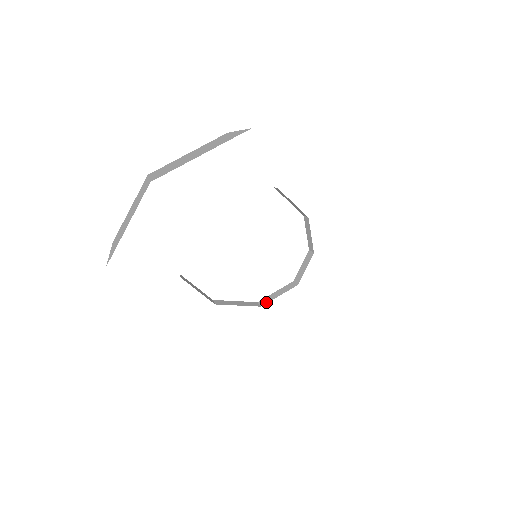
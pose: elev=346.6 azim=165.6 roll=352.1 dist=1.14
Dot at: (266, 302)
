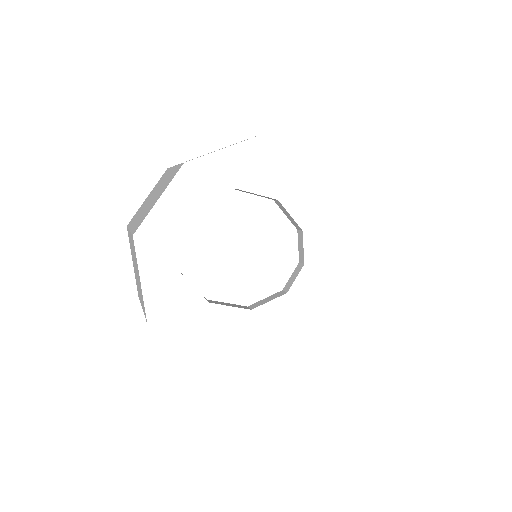
Dot at: (256, 306)
